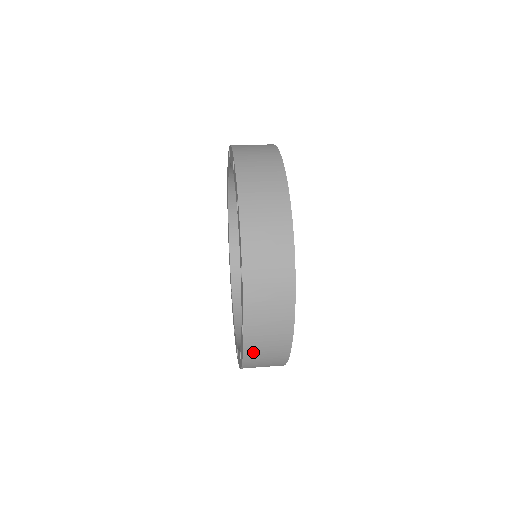
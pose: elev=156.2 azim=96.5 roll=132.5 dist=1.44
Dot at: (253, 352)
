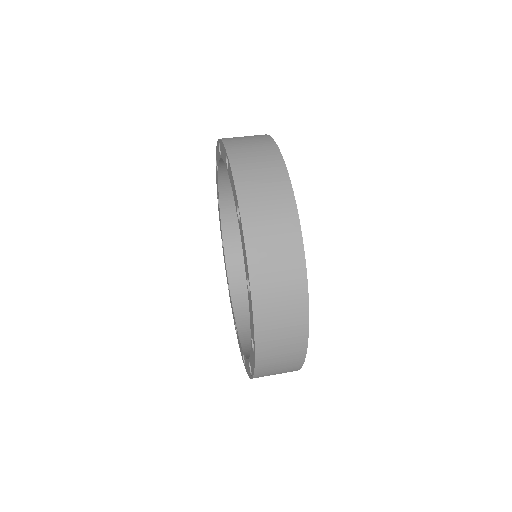
Dot at: occluded
